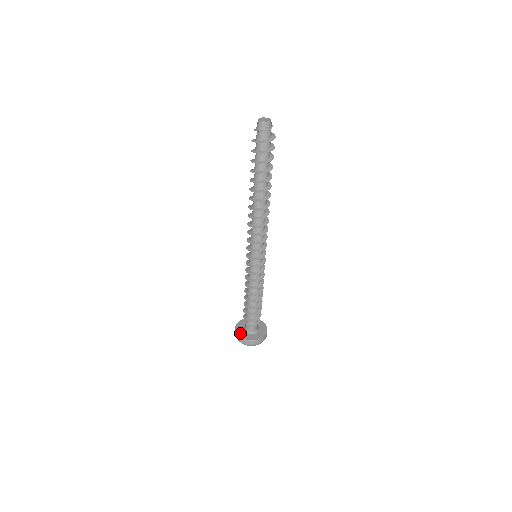
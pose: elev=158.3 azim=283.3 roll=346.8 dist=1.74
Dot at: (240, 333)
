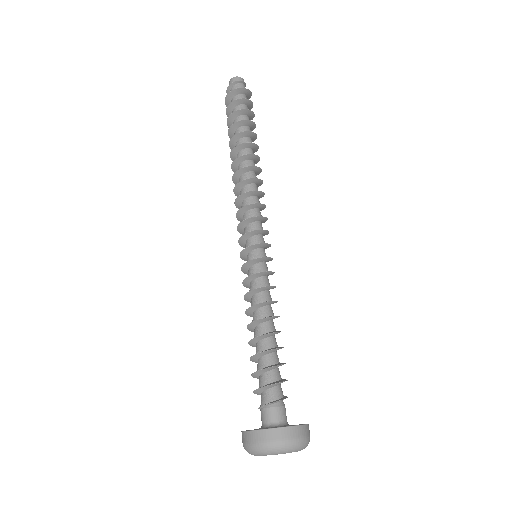
Dot at: occluded
